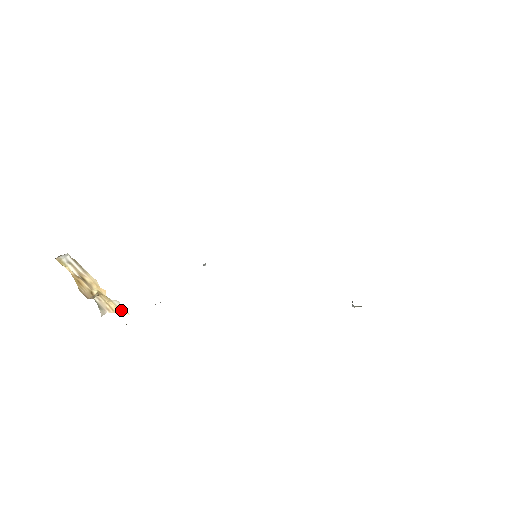
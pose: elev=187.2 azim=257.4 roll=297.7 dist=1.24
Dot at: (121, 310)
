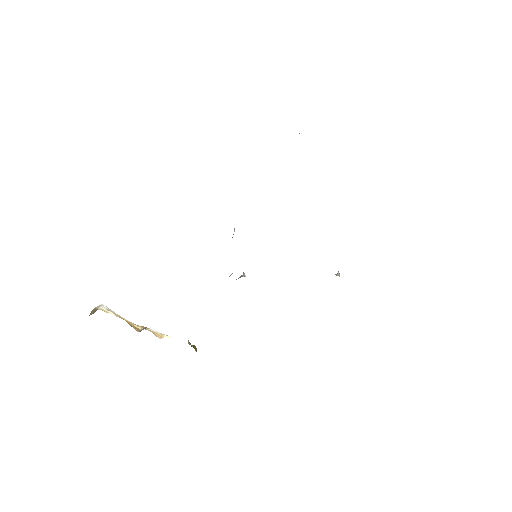
Dot at: (164, 335)
